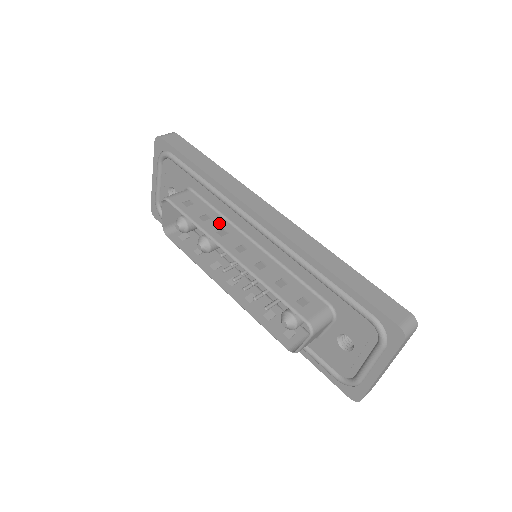
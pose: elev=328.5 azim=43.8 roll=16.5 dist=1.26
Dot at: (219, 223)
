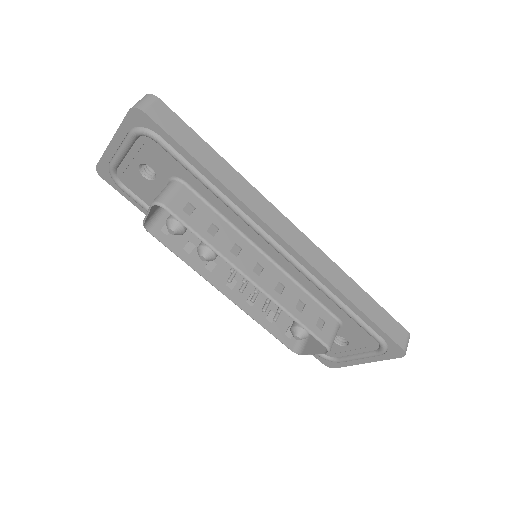
Dot at: (229, 235)
